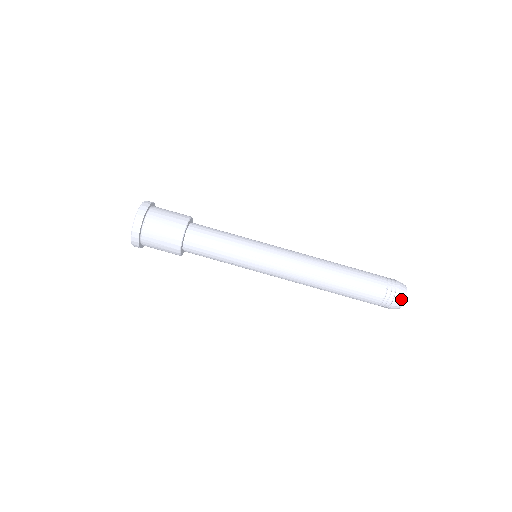
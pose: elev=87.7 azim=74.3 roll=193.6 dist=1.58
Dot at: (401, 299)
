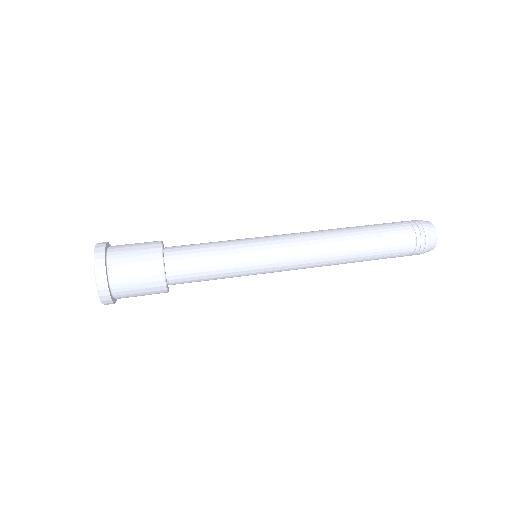
Dot at: (424, 221)
